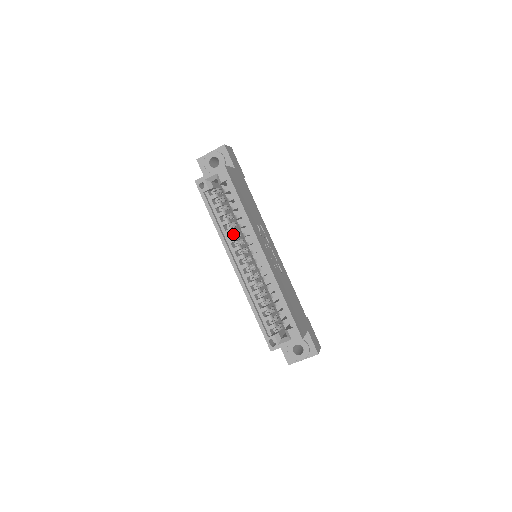
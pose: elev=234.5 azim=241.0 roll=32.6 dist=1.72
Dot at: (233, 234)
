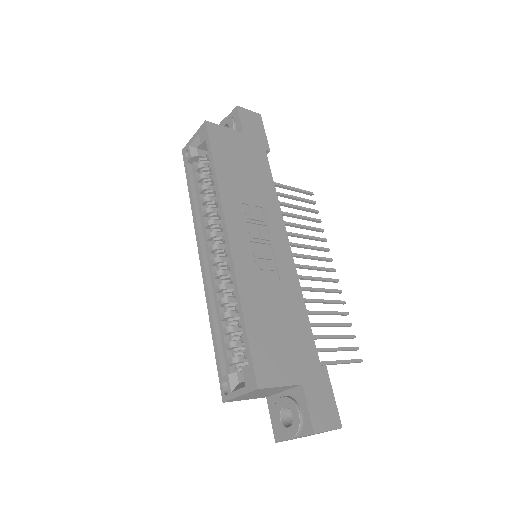
Dot at: occluded
